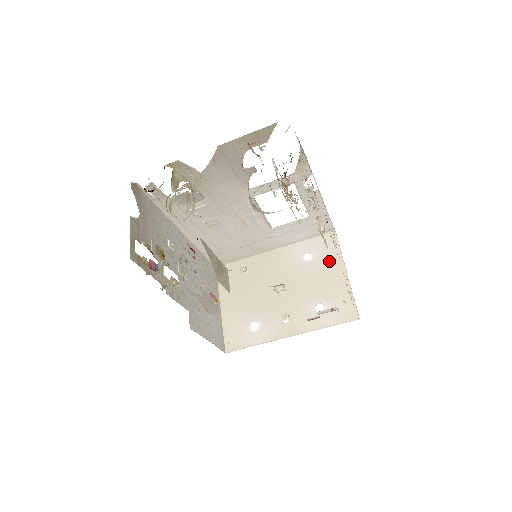
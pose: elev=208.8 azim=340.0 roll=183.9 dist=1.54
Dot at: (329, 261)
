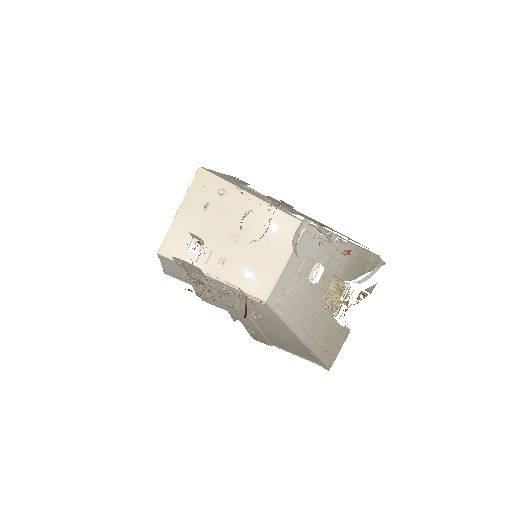
Dot at: (284, 245)
